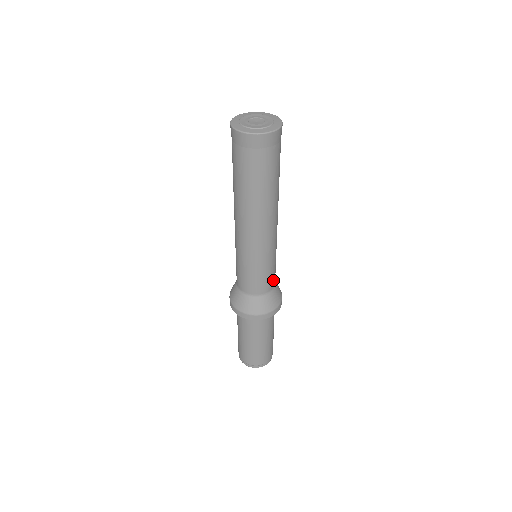
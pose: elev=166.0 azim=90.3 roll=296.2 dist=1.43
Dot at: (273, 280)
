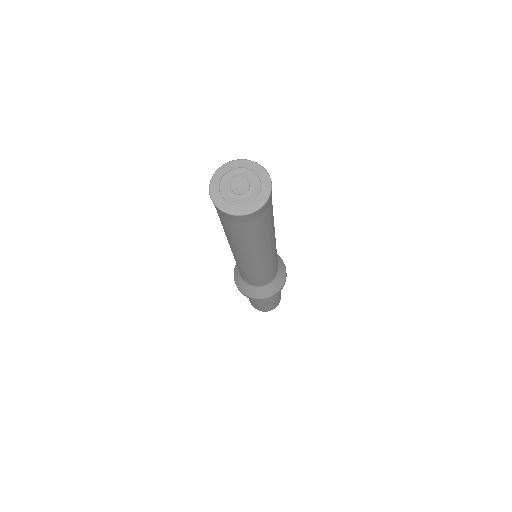
Dot at: (268, 280)
